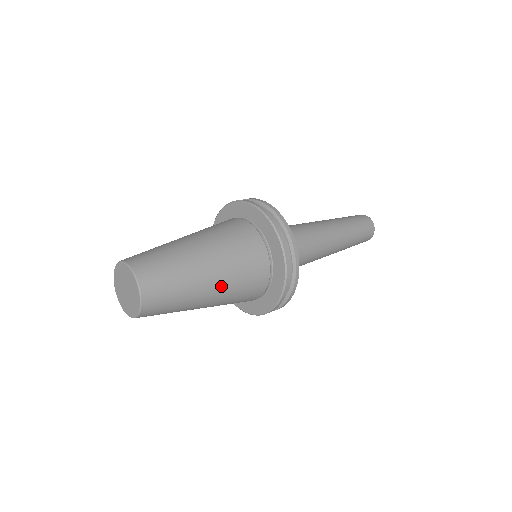
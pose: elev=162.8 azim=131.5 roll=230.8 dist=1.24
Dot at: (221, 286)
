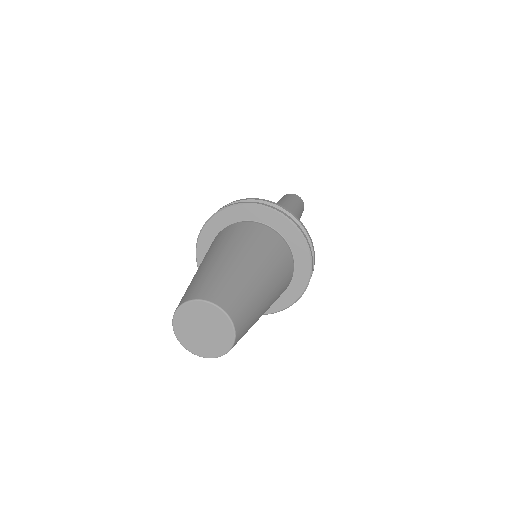
Dot at: (272, 300)
